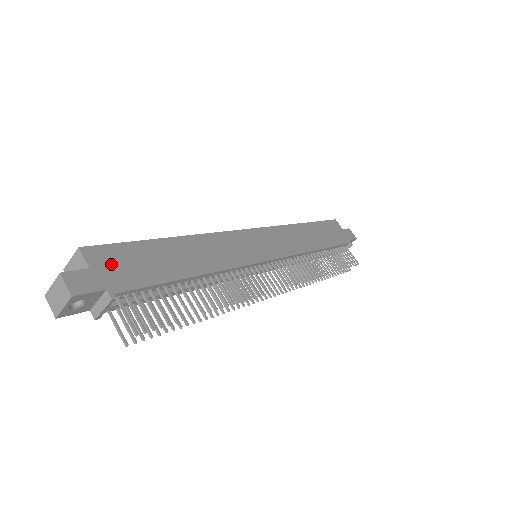
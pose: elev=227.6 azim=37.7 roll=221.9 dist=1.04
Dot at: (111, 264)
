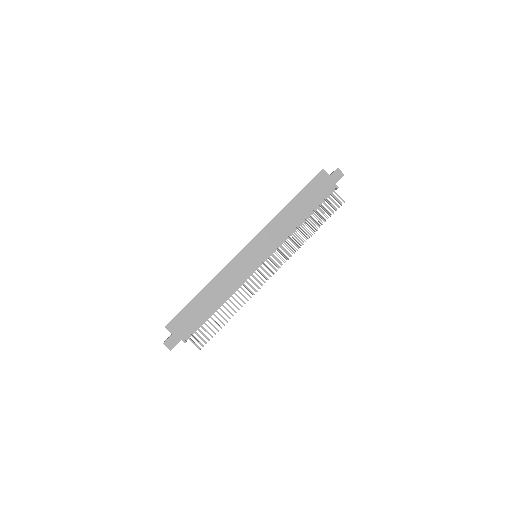
Dot at: (179, 326)
